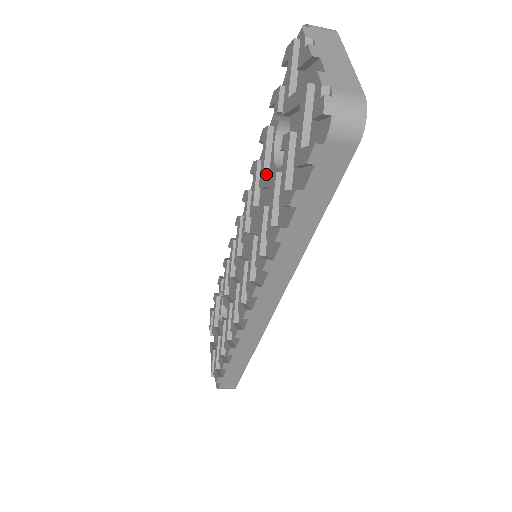
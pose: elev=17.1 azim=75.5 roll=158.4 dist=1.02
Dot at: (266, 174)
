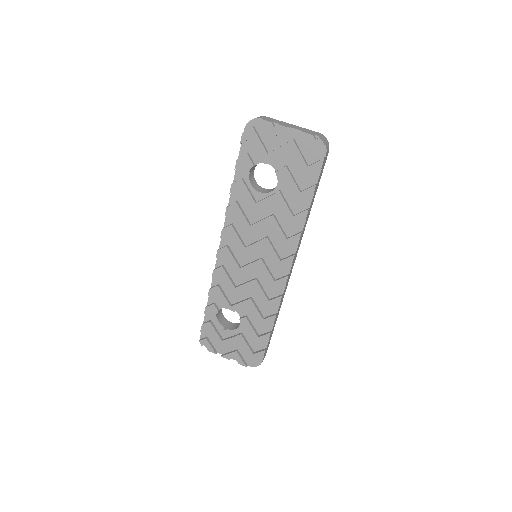
Dot at: (262, 200)
